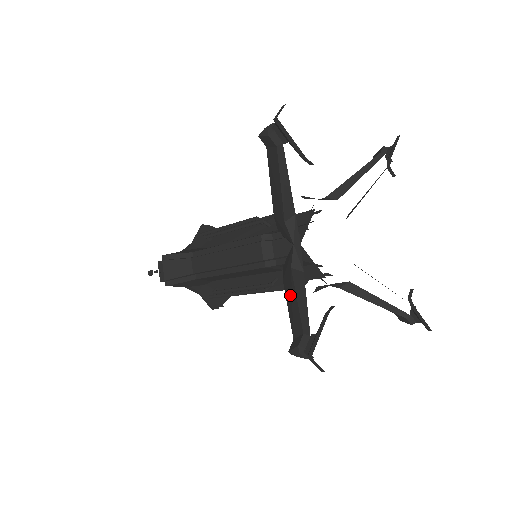
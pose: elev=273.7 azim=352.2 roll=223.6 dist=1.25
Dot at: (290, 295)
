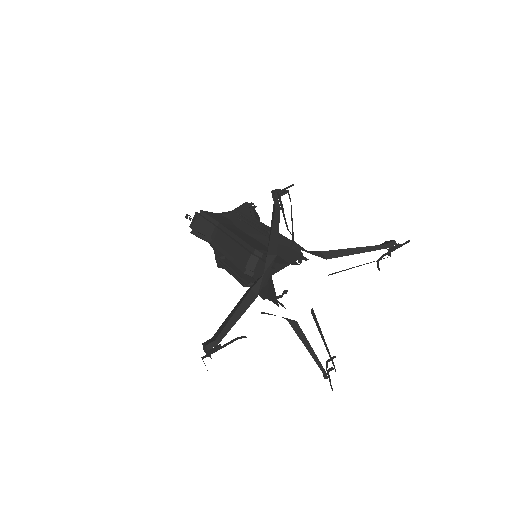
Dot at: (236, 307)
